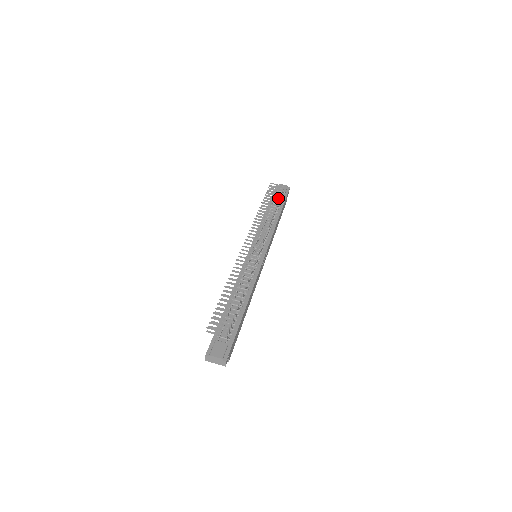
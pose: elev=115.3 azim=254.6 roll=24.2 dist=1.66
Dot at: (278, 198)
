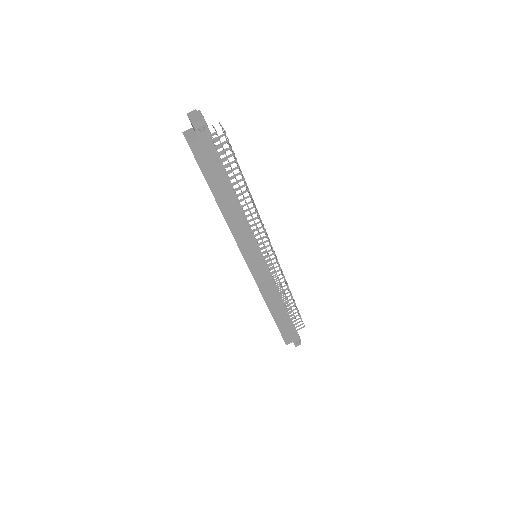
Dot at: occluded
